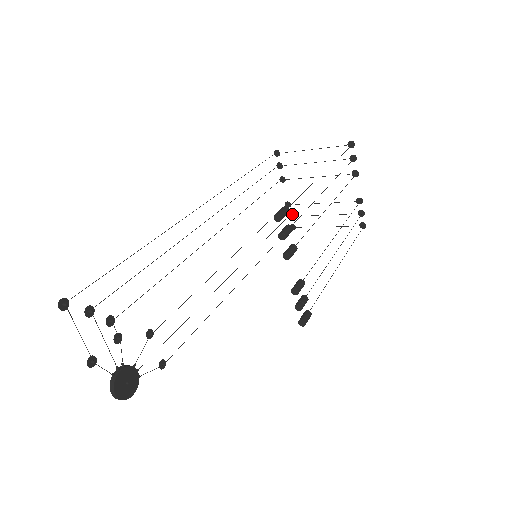
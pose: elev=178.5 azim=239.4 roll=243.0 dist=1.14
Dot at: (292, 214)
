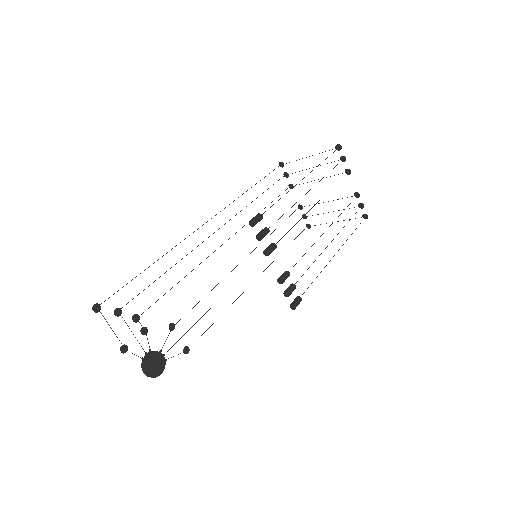
Dot at: (305, 215)
